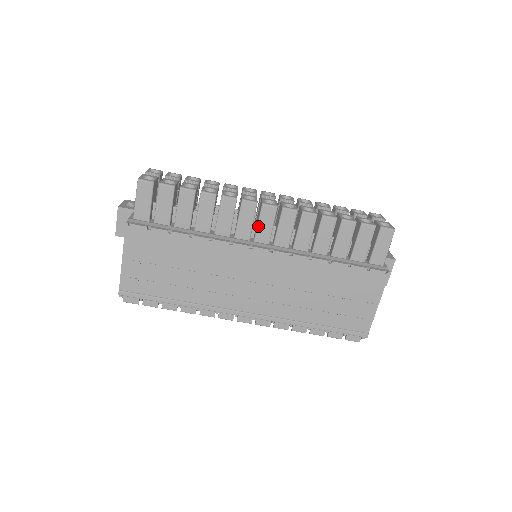
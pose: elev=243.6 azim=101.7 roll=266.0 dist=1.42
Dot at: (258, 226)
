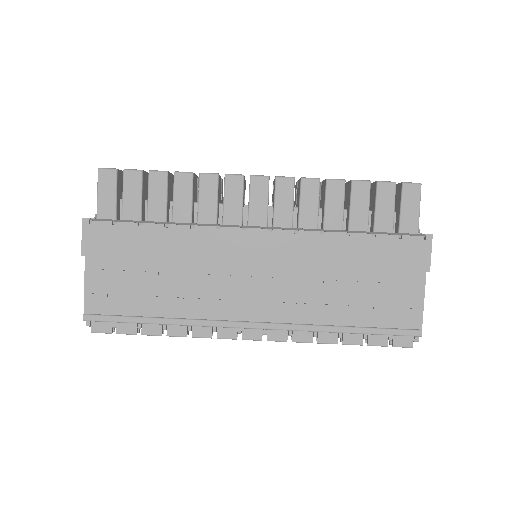
Dot at: (249, 205)
